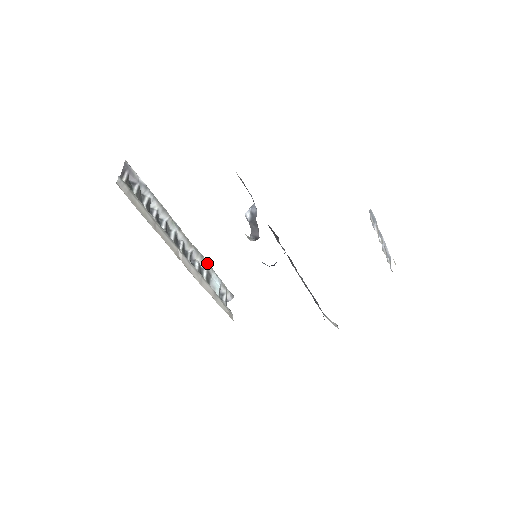
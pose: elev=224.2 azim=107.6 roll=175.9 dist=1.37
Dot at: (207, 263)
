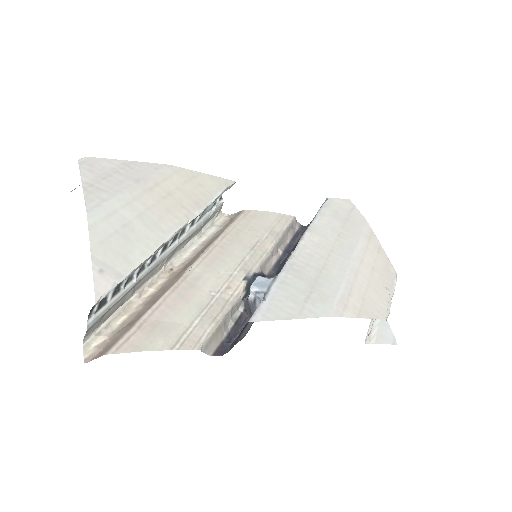
Dot at: (205, 208)
